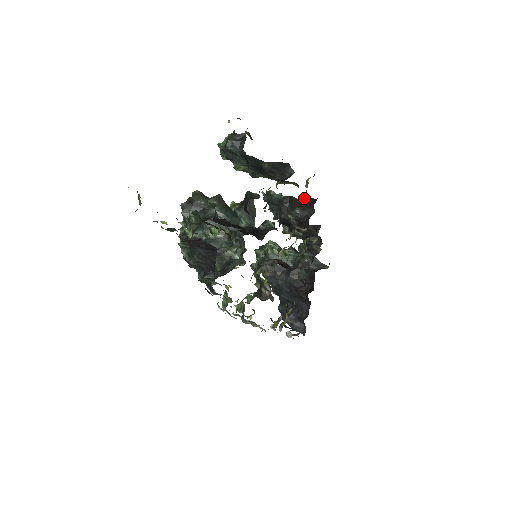
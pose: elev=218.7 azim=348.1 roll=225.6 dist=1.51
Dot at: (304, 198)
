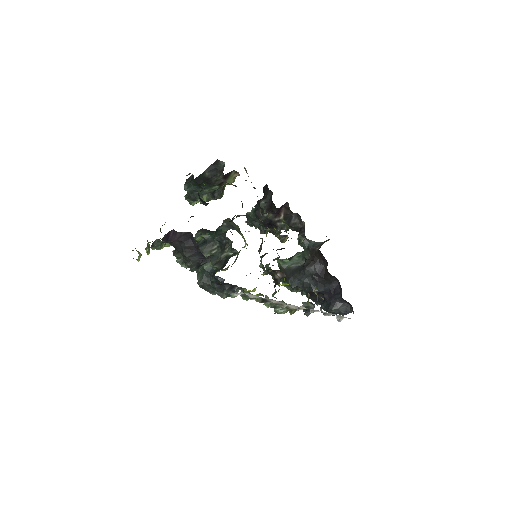
Dot at: (263, 192)
